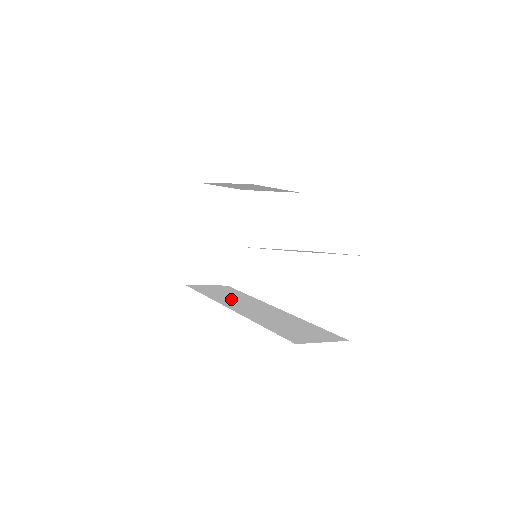
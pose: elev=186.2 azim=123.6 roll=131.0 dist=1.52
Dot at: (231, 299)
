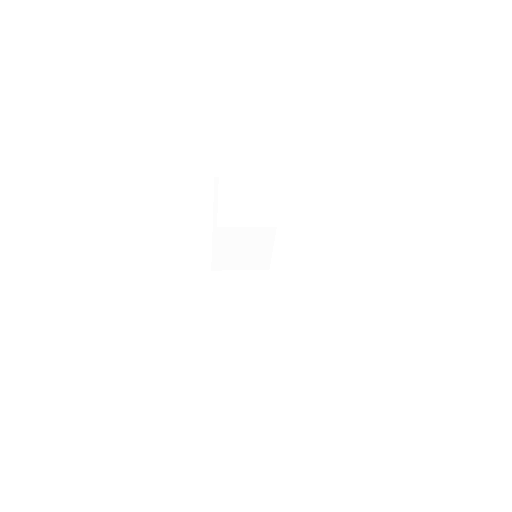
Dot at: occluded
